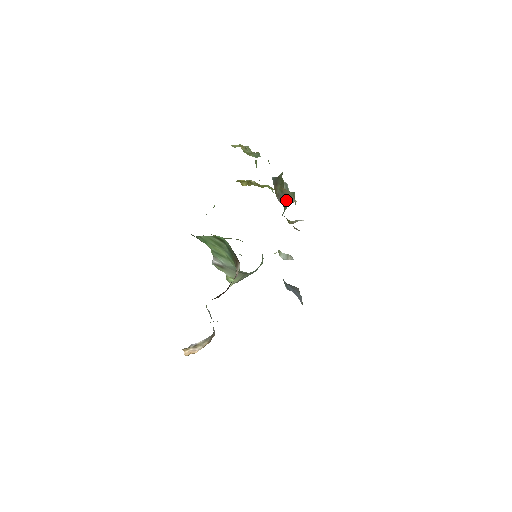
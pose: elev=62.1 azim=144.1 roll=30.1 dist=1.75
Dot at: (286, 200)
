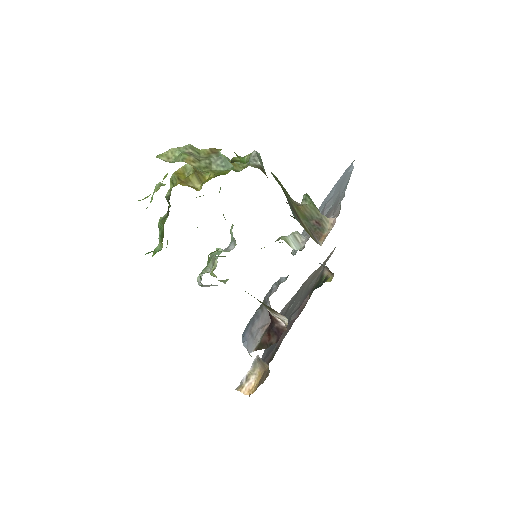
Dot at: (319, 229)
